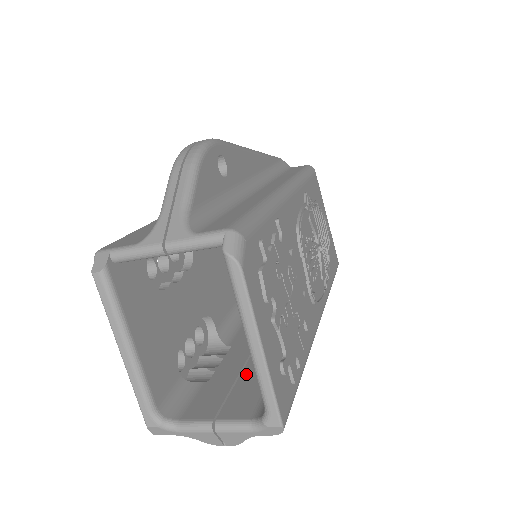
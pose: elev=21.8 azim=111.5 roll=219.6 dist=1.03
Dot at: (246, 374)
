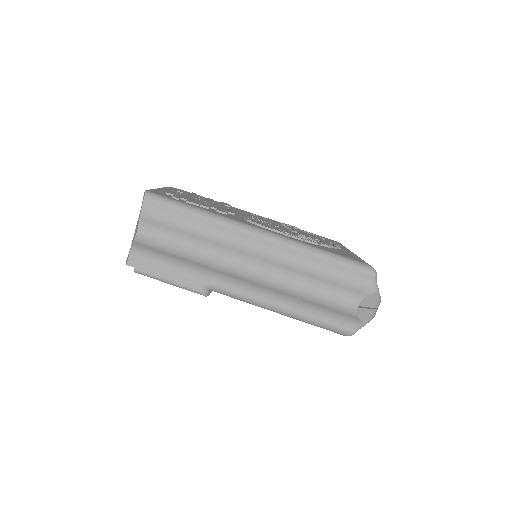
Dot at: occluded
